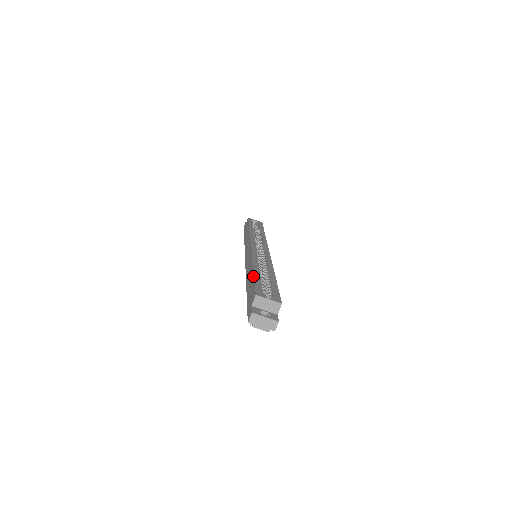
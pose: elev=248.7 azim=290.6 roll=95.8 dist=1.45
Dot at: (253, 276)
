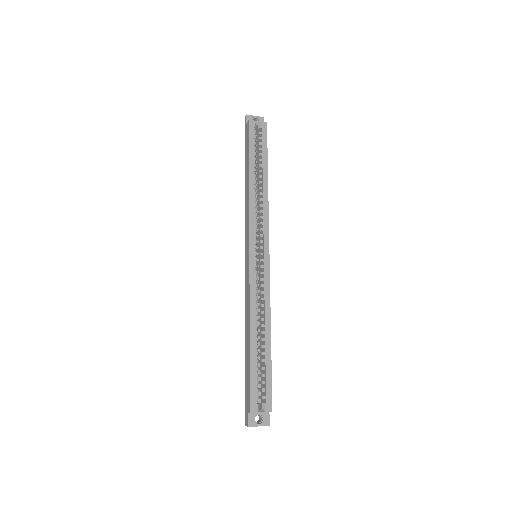
Dot at: (249, 362)
